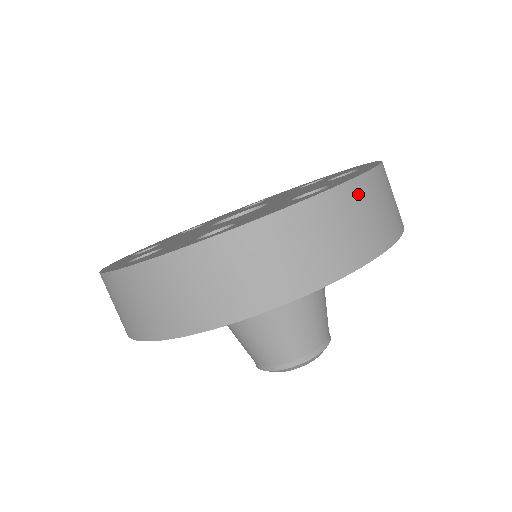
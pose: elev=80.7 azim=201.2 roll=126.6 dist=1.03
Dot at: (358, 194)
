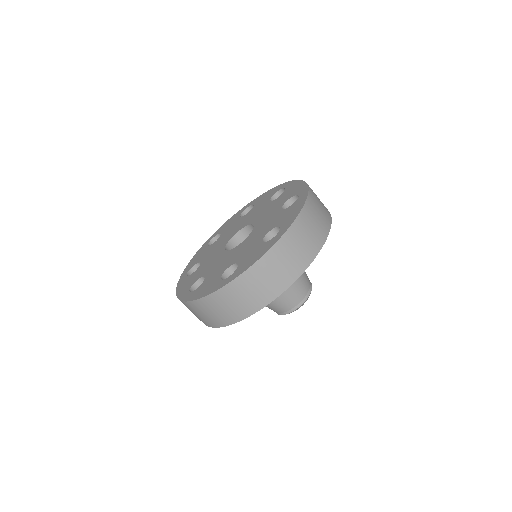
Dot at: (238, 287)
